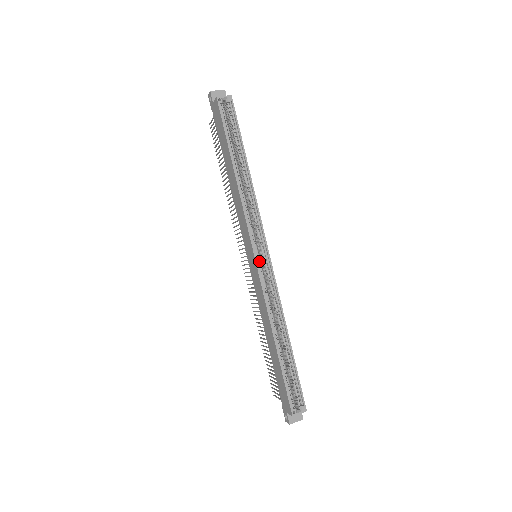
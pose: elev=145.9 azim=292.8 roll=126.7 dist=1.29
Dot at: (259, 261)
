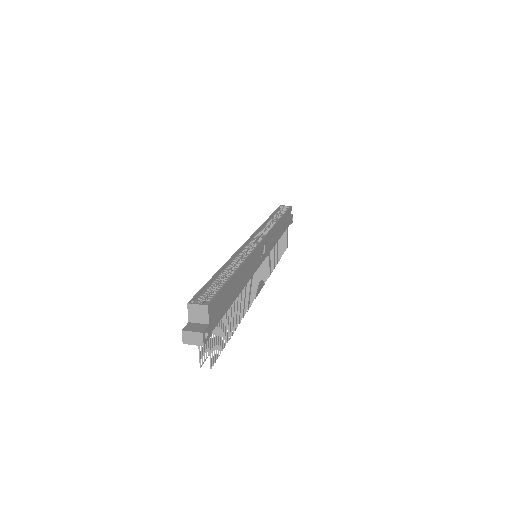
Dot at: (251, 243)
